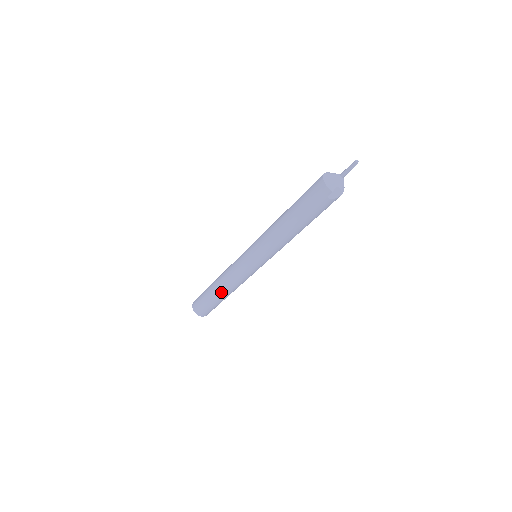
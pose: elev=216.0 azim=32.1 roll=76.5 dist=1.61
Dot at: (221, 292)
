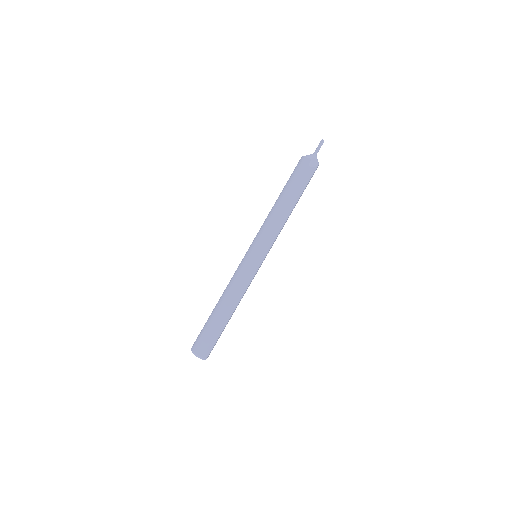
Dot at: (224, 307)
